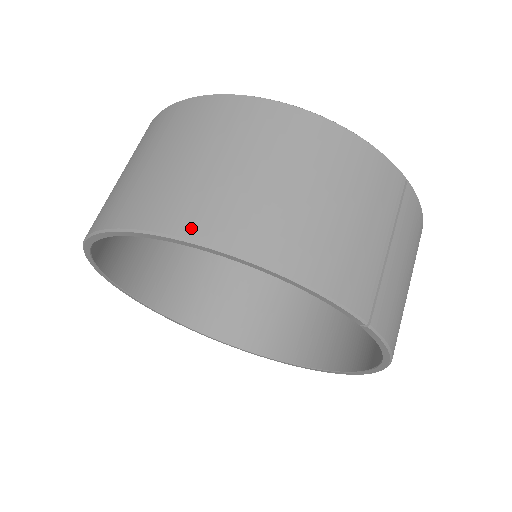
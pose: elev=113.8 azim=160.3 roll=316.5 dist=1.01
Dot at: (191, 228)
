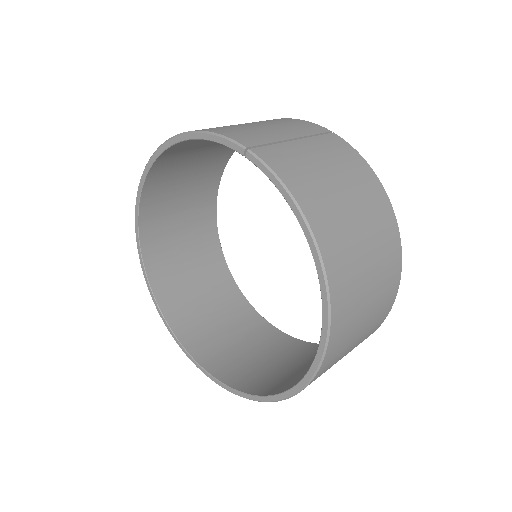
Dot at: occluded
